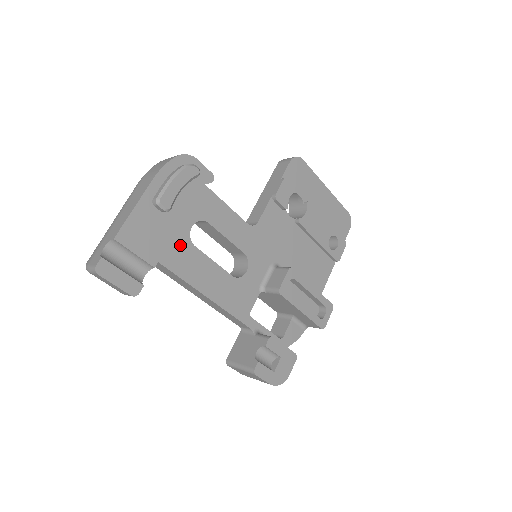
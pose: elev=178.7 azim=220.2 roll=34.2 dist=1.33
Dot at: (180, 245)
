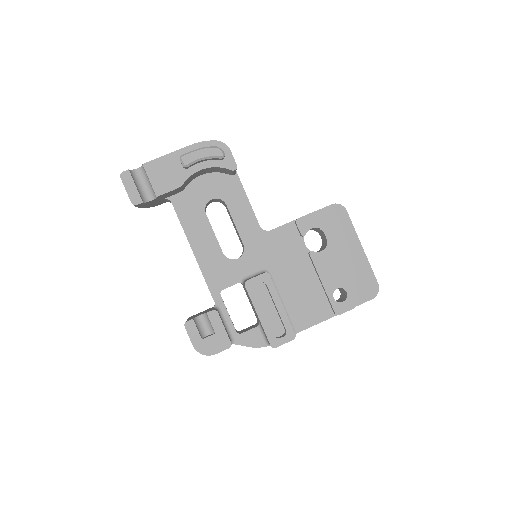
Dot at: (195, 205)
